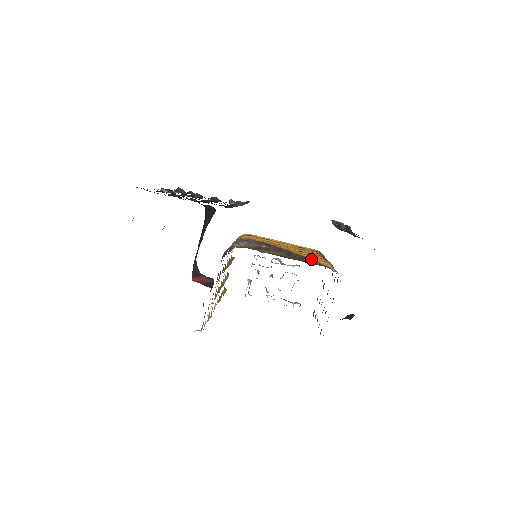
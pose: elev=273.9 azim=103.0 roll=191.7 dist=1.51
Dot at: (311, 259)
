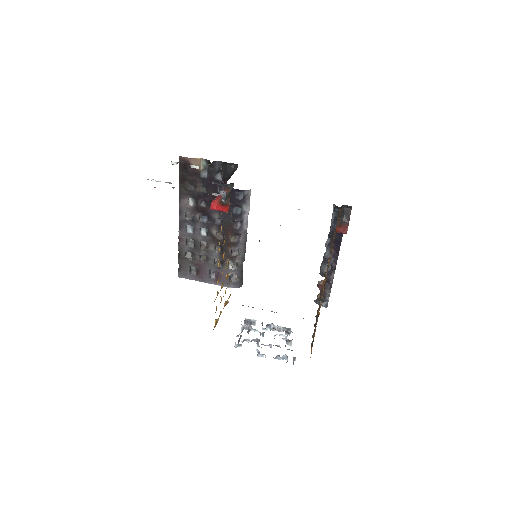
Dot at: occluded
